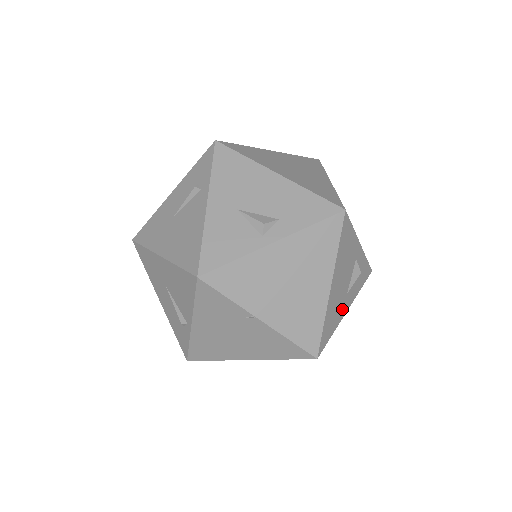
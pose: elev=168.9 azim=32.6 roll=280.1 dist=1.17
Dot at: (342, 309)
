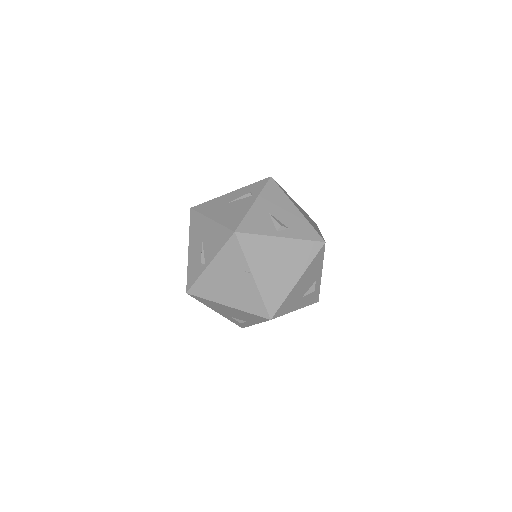
Dot at: (295, 305)
